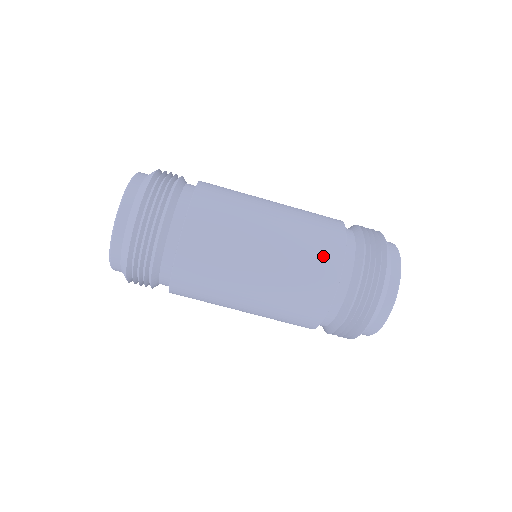
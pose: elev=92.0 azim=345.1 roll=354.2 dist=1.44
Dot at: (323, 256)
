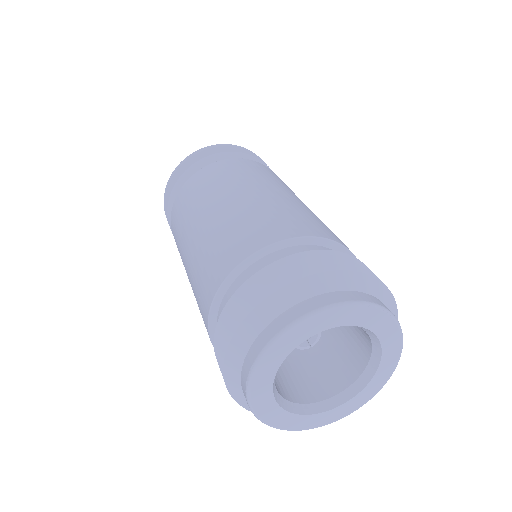
Dot at: (271, 225)
